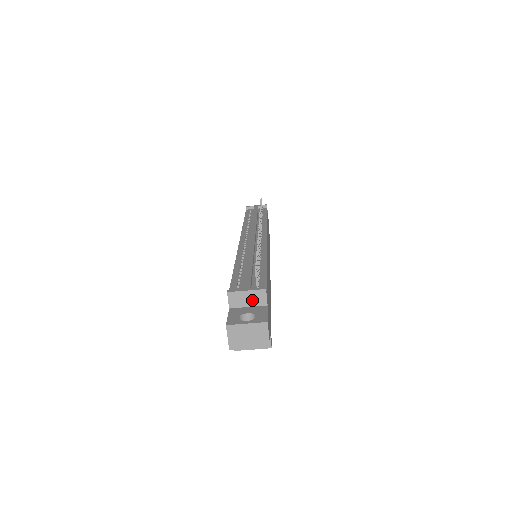
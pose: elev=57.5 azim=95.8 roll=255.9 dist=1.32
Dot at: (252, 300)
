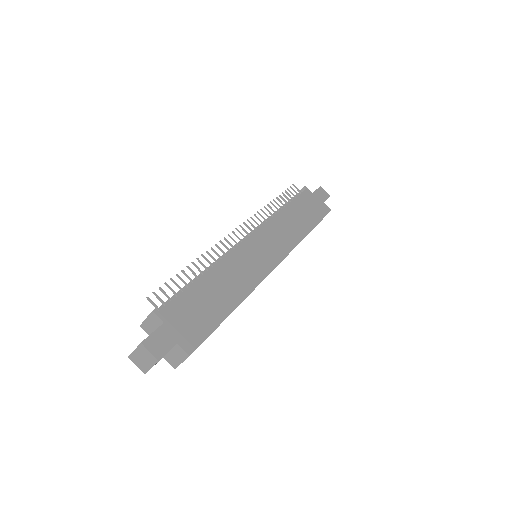
Dot at: (154, 324)
